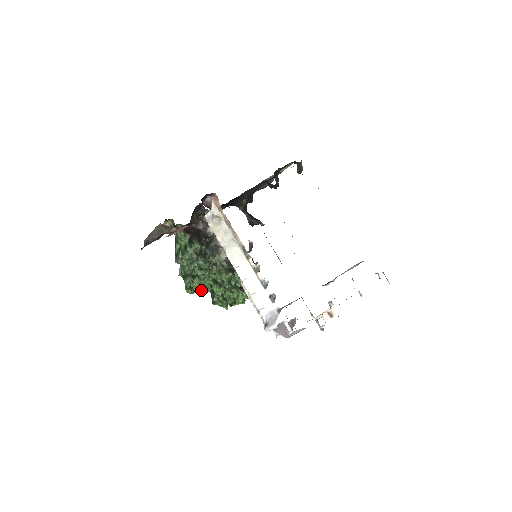
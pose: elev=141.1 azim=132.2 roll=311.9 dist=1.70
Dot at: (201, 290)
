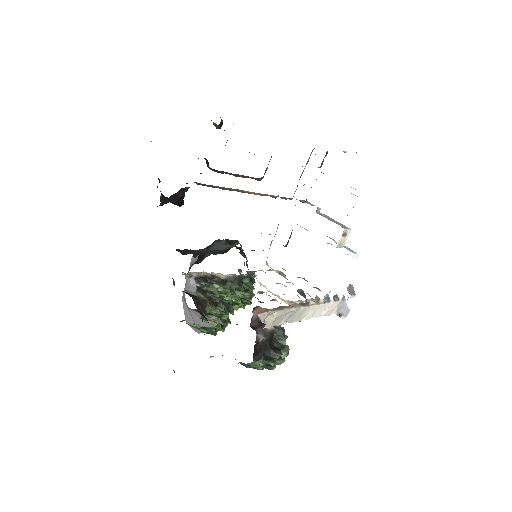
Dot at: occluded
